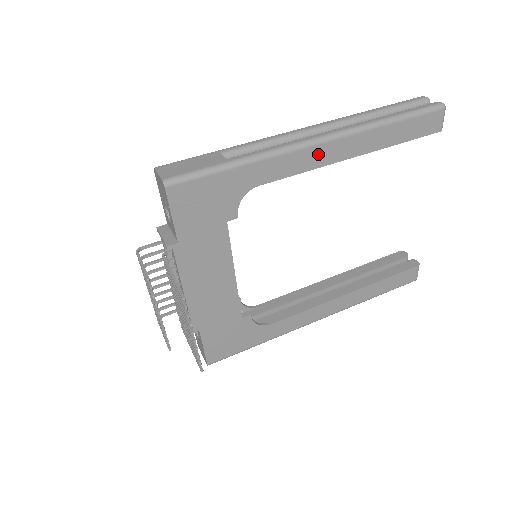
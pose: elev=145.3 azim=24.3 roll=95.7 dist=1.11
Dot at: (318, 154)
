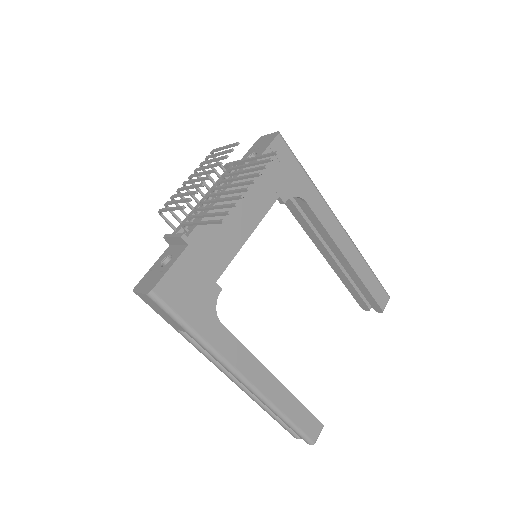
Dot at: (337, 231)
